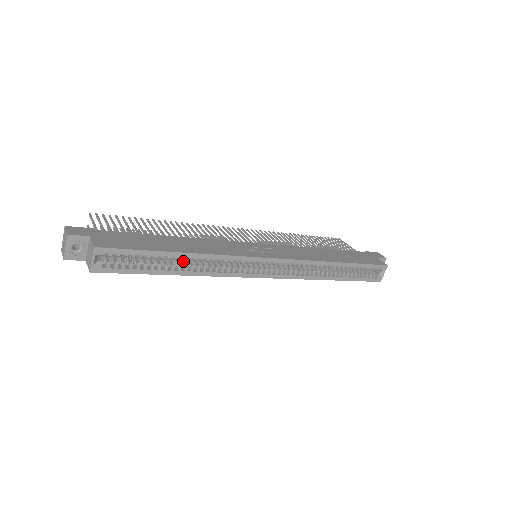
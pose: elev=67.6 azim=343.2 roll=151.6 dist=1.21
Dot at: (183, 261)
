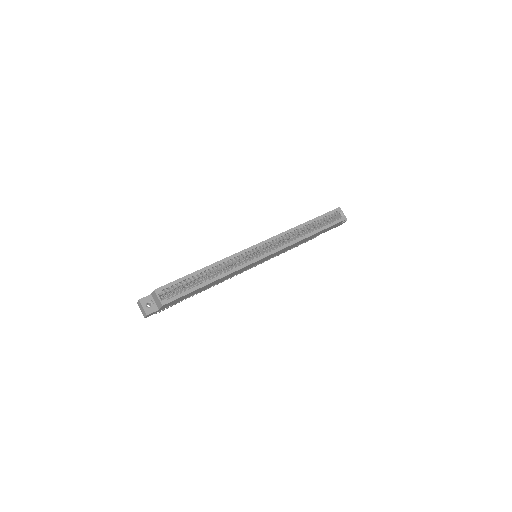
Dot at: (211, 276)
